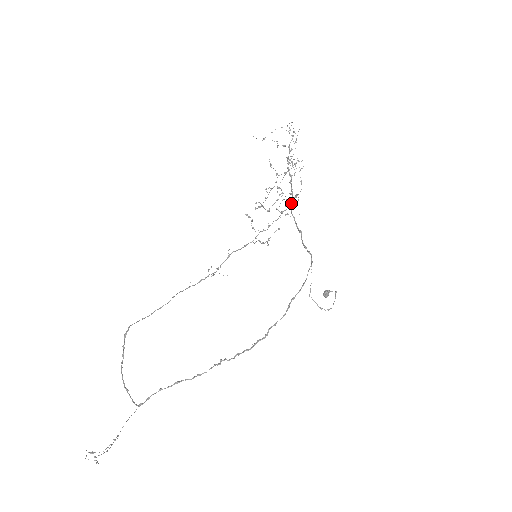
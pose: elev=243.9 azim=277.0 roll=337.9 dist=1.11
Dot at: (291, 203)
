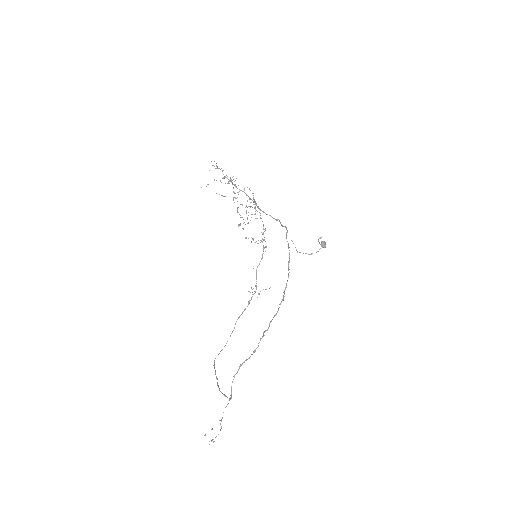
Dot at: (258, 207)
